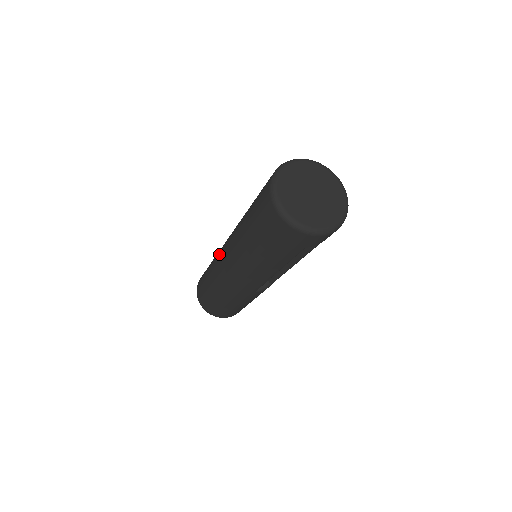
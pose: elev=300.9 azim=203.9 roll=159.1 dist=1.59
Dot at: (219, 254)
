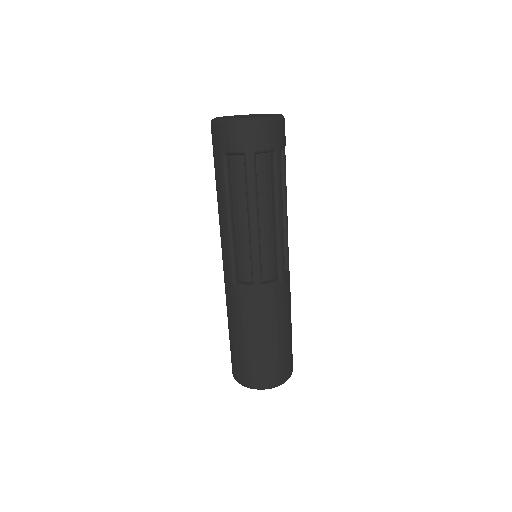
Dot at: occluded
